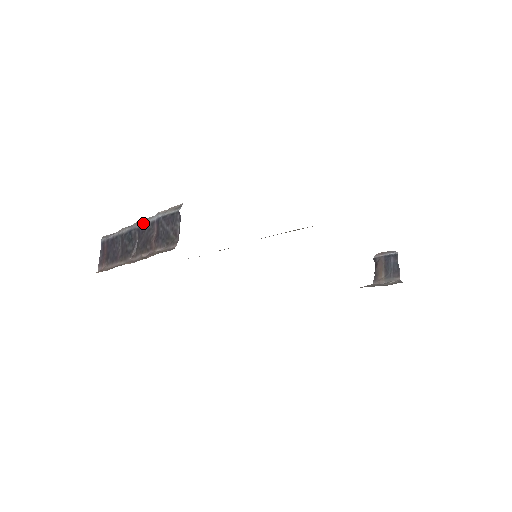
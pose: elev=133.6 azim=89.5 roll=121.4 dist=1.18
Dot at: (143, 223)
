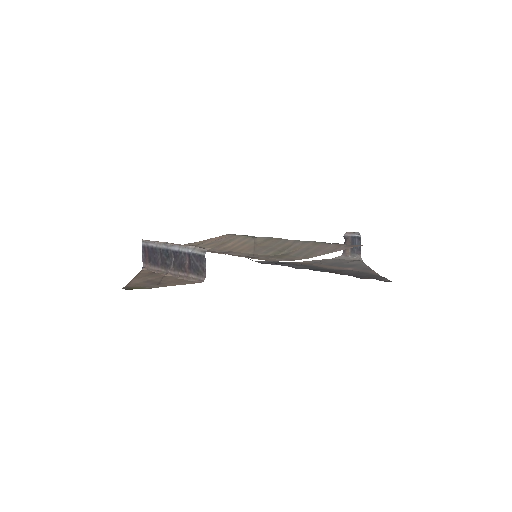
Dot at: (177, 249)
